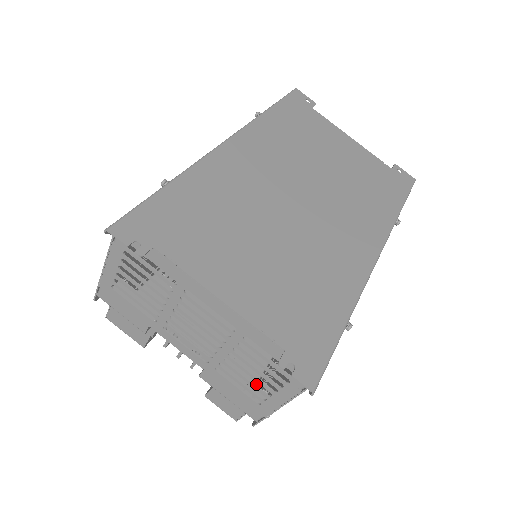
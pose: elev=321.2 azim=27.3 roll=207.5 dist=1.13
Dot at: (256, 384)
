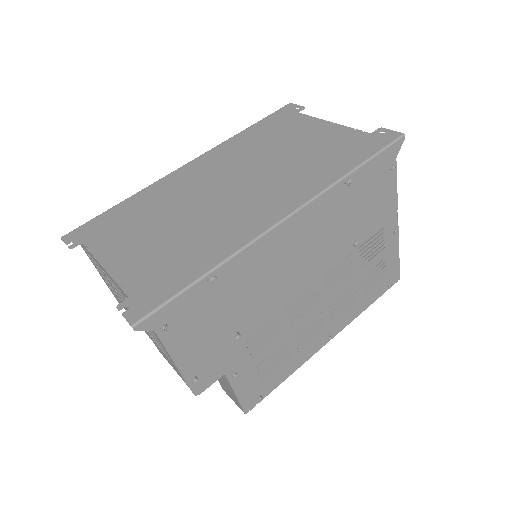
Dot at: (277, 382)
